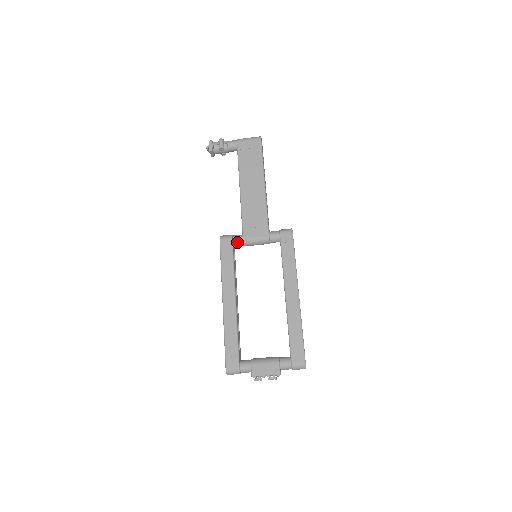
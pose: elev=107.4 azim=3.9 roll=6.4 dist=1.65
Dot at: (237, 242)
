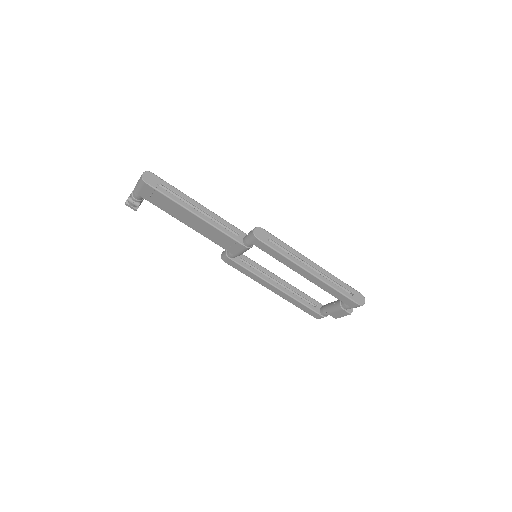
Dot at: (234, 257)
